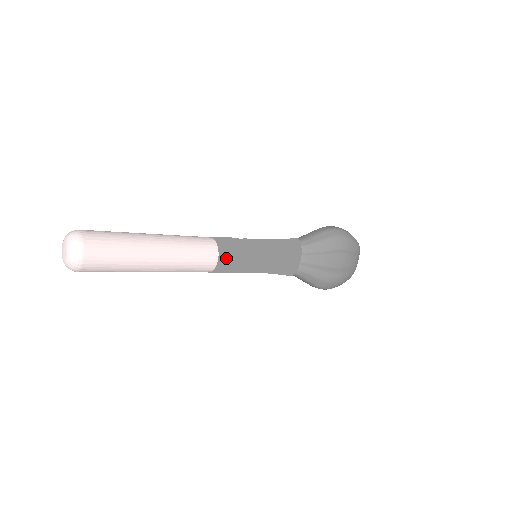
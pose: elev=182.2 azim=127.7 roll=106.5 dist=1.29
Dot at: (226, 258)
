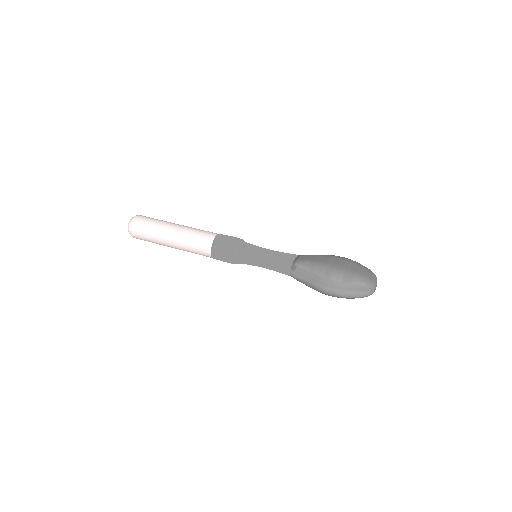
Dot at: occluded
